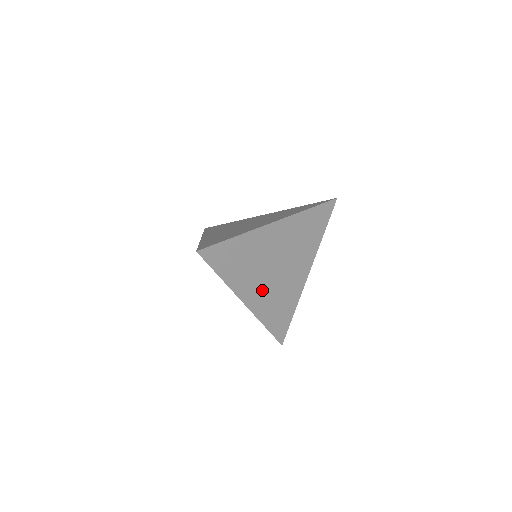
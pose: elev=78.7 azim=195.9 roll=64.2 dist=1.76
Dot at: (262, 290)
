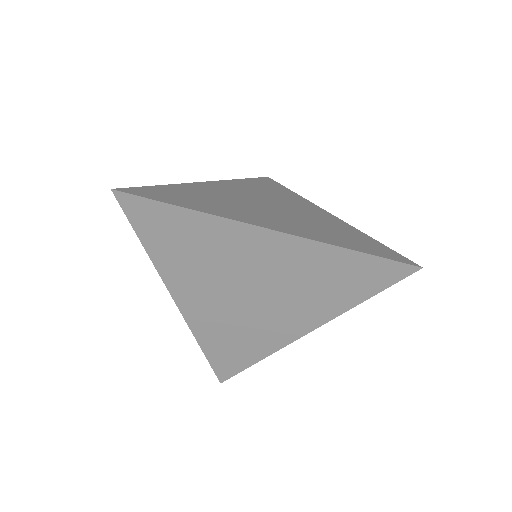
Dot at: (212, 305)
